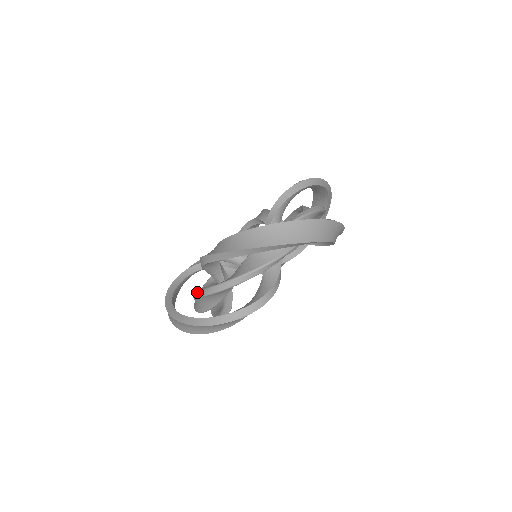
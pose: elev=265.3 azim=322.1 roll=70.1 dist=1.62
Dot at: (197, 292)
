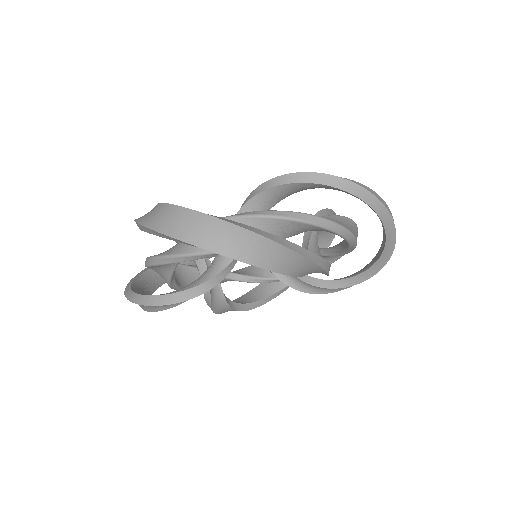
Dot at: occluded
